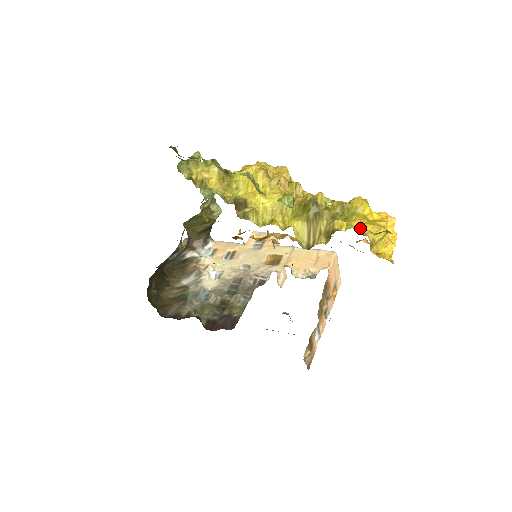
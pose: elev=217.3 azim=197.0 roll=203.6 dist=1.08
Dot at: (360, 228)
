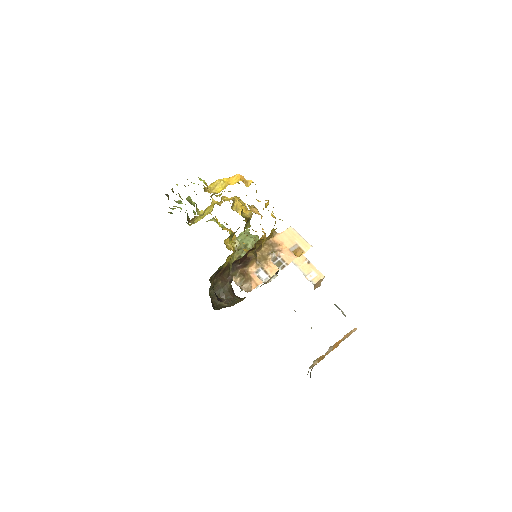
Dot at: occluded
